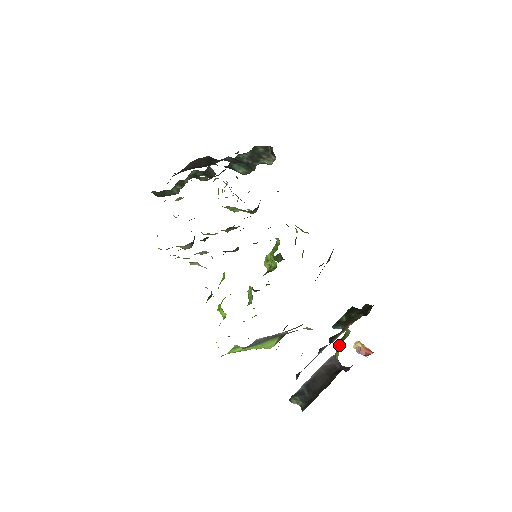
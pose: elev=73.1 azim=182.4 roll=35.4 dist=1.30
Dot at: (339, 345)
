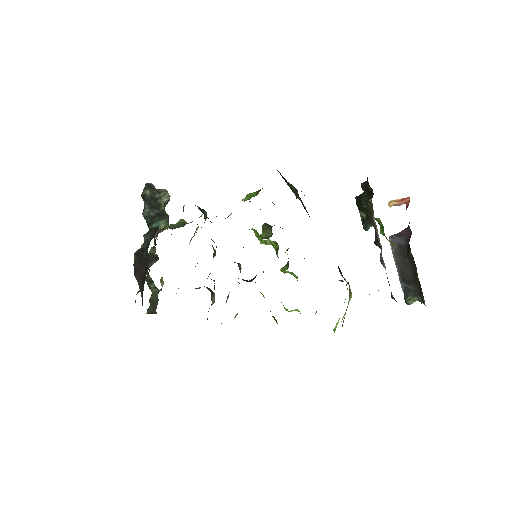
Dot at: occluded
